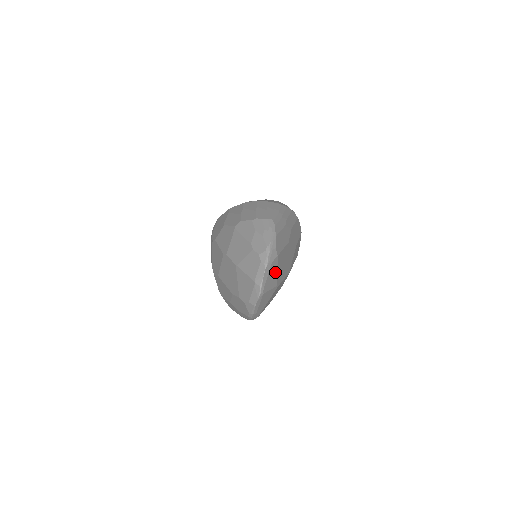
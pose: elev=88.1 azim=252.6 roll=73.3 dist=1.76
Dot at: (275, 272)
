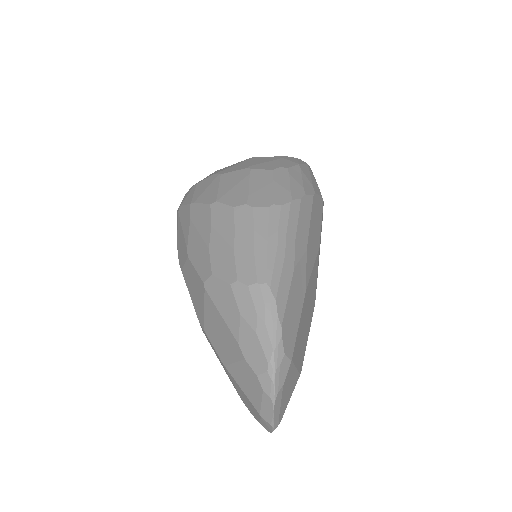
Dot at: (292, 375)
